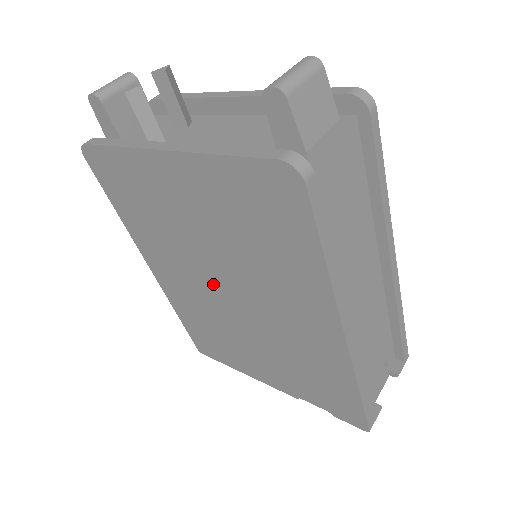
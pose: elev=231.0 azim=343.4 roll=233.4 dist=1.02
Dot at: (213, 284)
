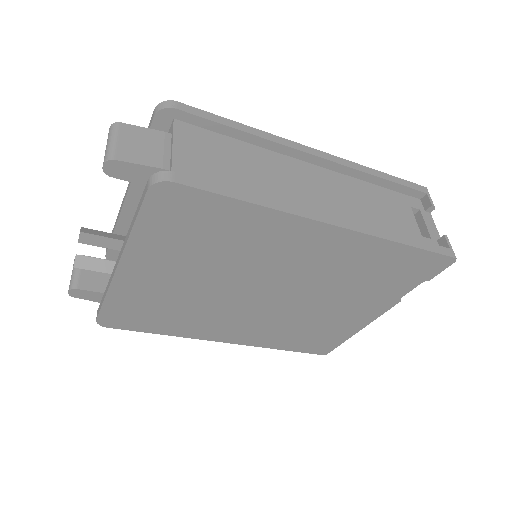
Dot at: (252, 301)
